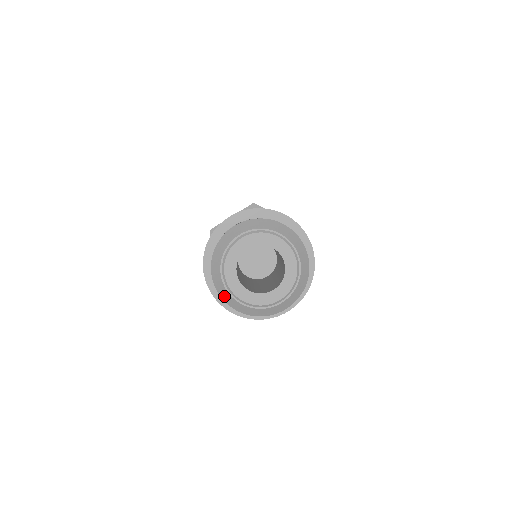
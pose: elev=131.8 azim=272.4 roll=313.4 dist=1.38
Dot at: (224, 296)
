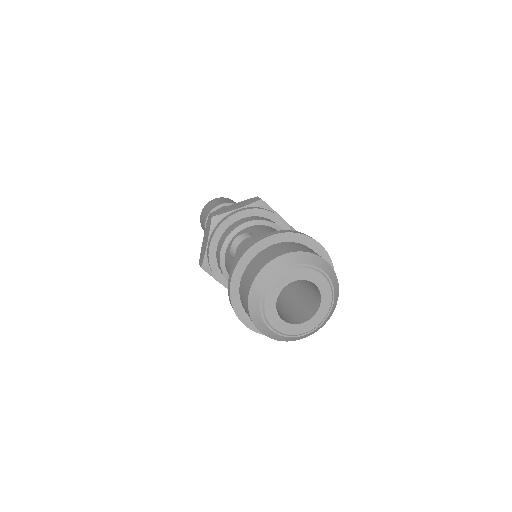
Dot at: (289, 340)
